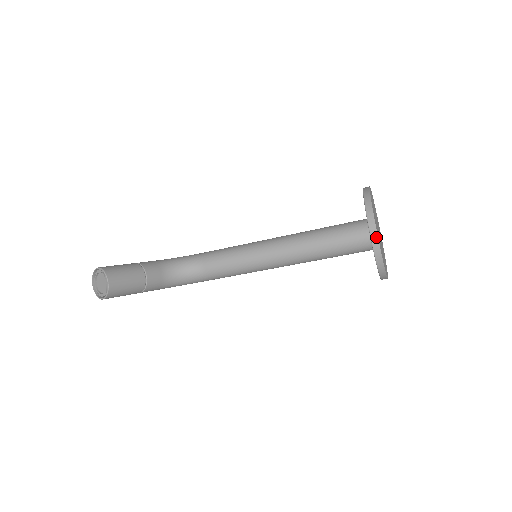
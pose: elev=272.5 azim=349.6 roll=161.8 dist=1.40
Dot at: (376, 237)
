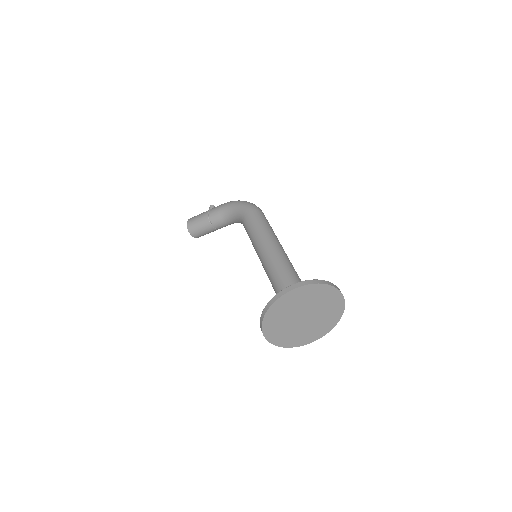
Dot at: (272, 343)
